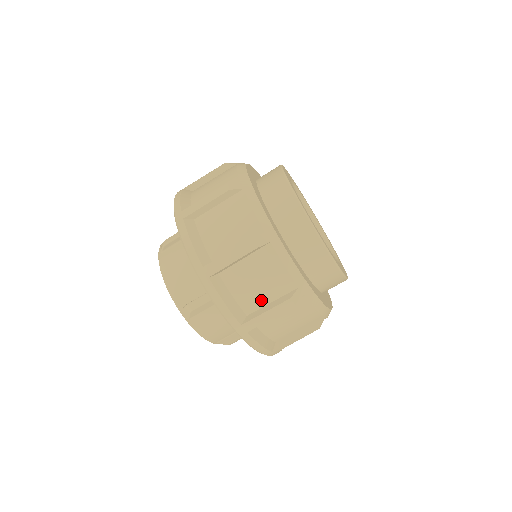
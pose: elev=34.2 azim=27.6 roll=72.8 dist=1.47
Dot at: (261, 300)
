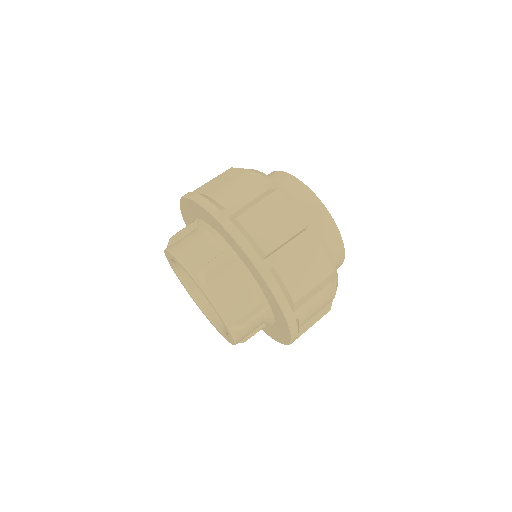
Dot at: (278, 238)
